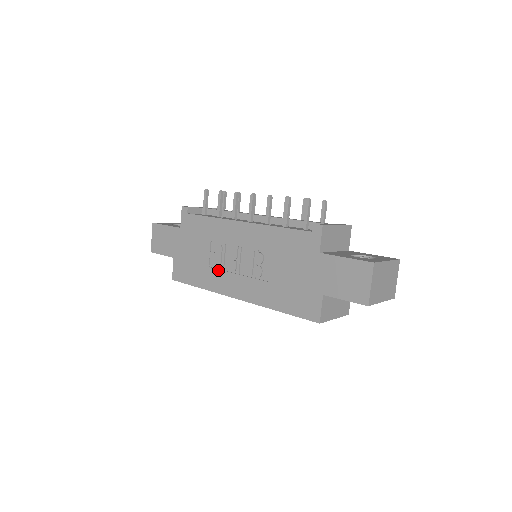
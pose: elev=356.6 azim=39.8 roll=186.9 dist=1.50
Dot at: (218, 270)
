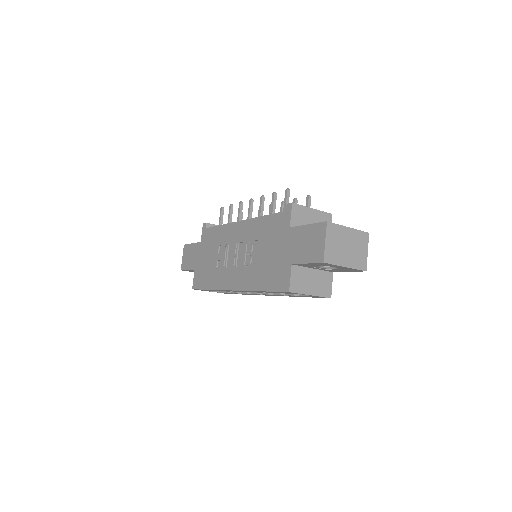
Dot at: (222, 269)
